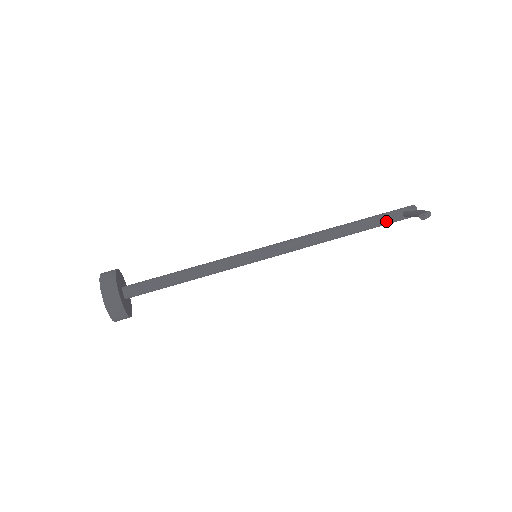
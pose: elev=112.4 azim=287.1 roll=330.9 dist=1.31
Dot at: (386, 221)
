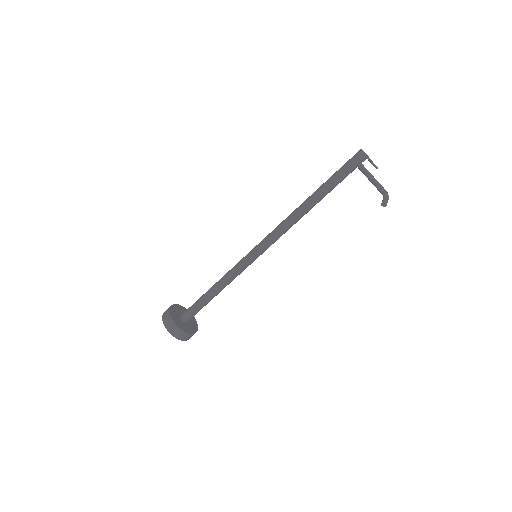
Dot at: occluded
